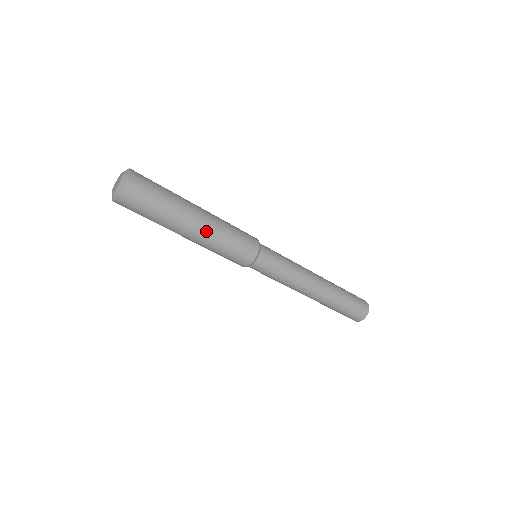
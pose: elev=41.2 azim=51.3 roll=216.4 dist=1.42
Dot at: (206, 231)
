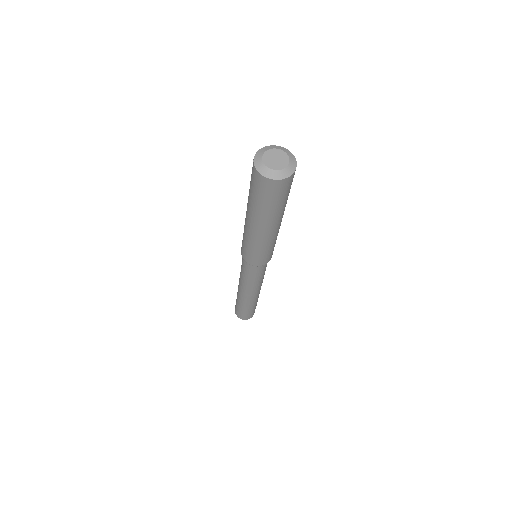
Dot at: (270, 236)
